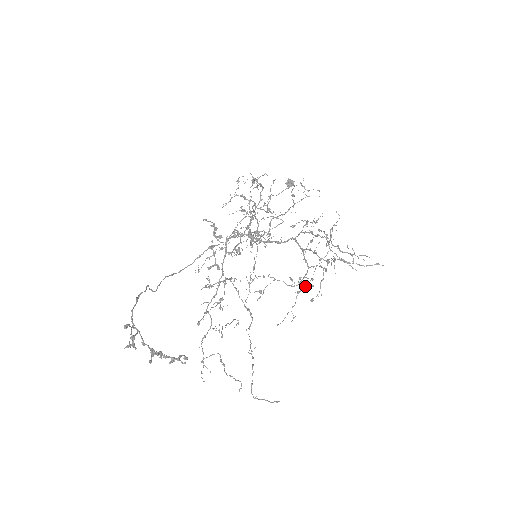
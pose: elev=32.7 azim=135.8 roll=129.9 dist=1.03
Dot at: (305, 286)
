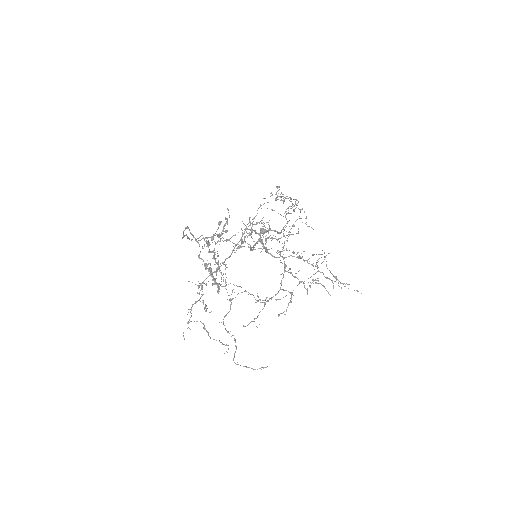
Dot at: occluded
